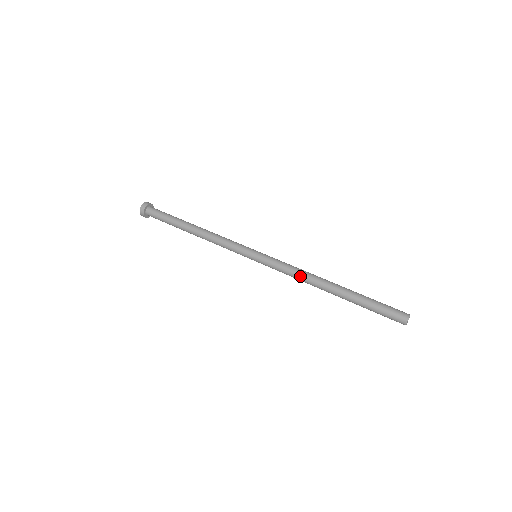
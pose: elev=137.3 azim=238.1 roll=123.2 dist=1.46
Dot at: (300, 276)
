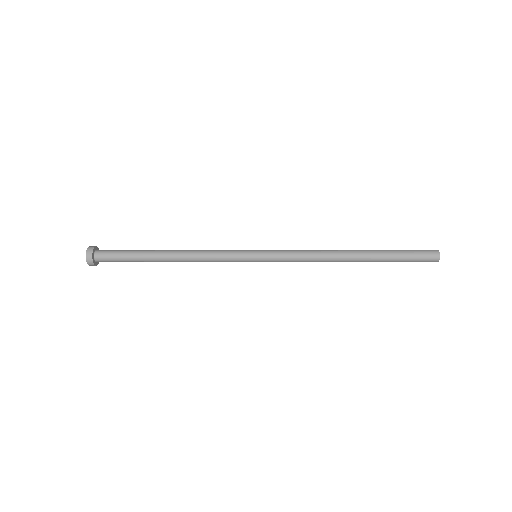
Dot at: (316, 250)
